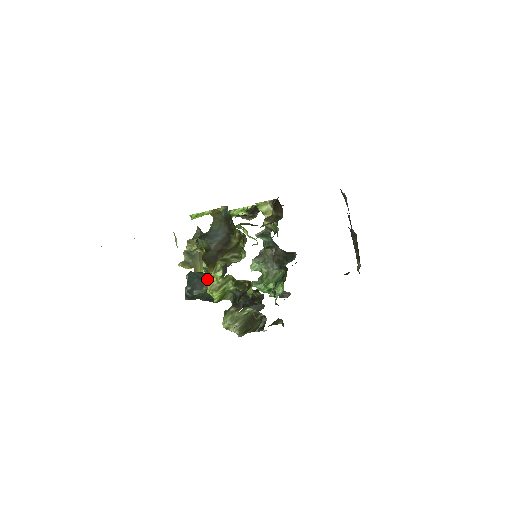
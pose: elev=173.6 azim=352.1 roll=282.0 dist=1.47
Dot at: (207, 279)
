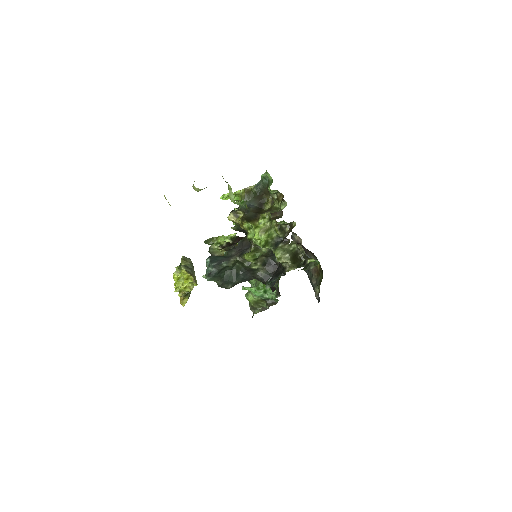
Dot at: (231, 256)
